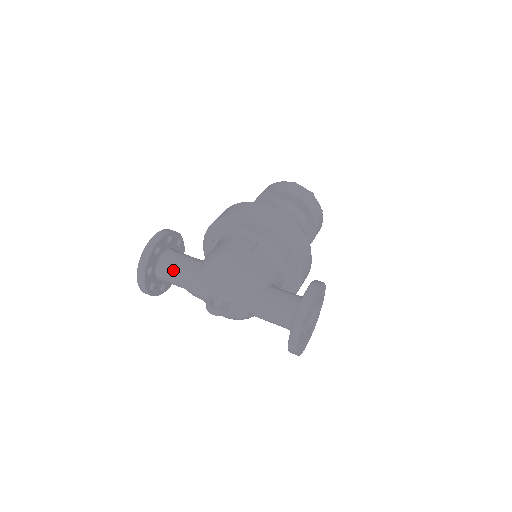
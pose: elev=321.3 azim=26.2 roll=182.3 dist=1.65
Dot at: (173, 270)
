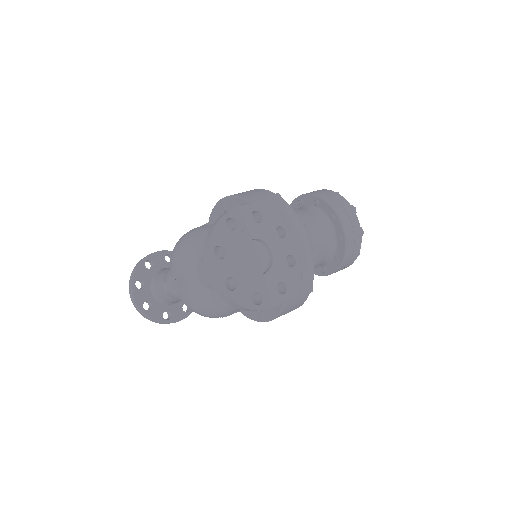
Dot at: (159, 278)
